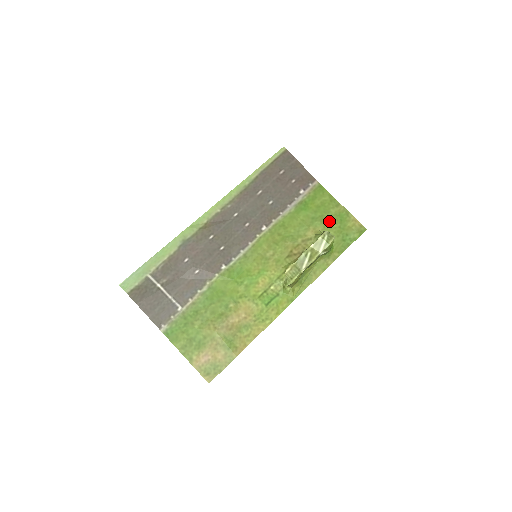
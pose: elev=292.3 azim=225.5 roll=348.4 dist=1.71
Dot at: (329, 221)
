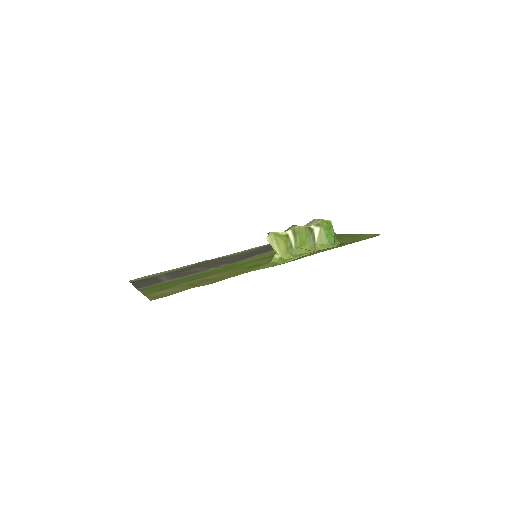
Dot at: (341, 239)
